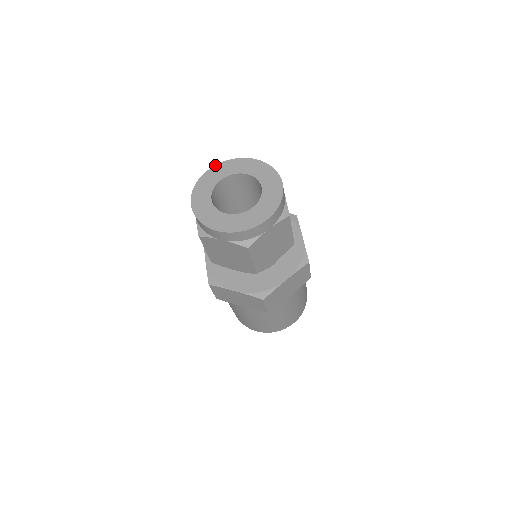
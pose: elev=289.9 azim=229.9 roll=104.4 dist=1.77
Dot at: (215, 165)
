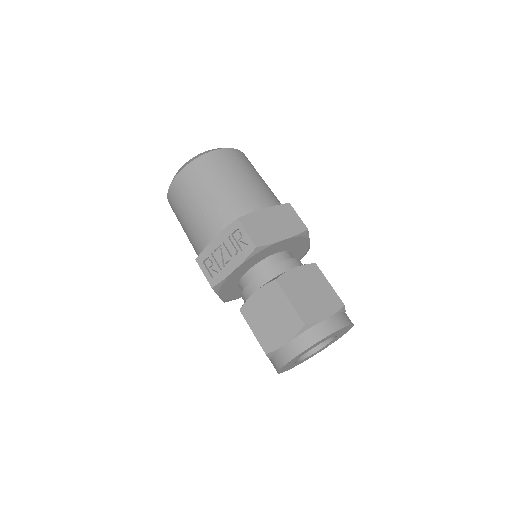
Dot at: occluded
